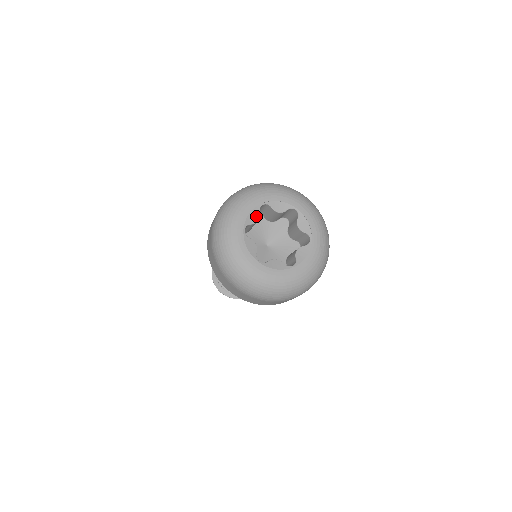
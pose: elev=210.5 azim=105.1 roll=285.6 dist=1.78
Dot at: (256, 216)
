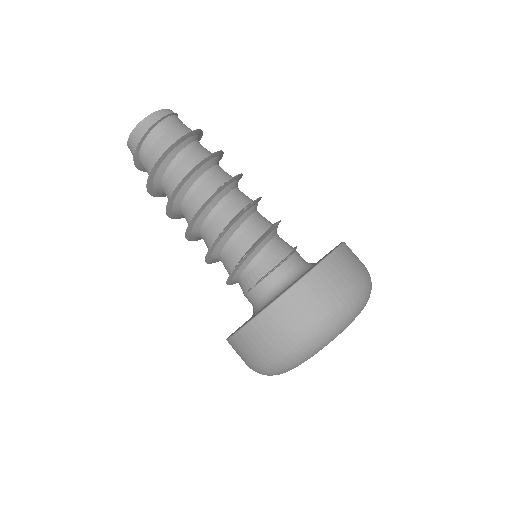
Dot at: occluded
